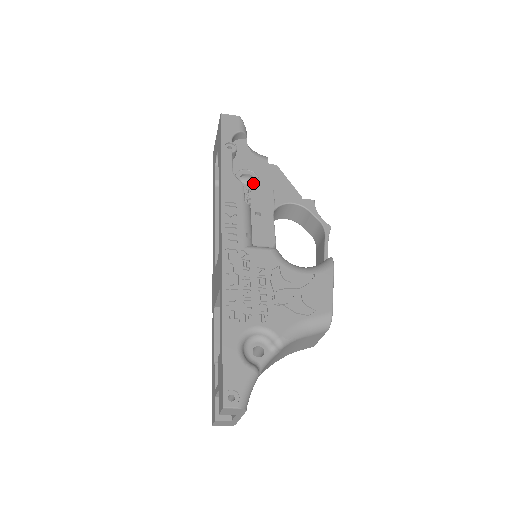
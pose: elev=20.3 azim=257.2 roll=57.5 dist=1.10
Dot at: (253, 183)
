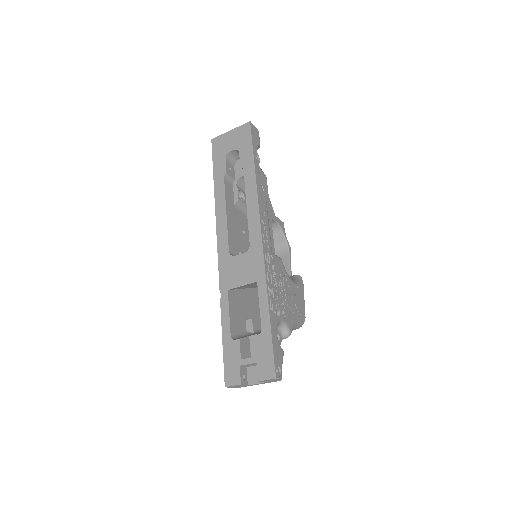
Dot at: occluded
